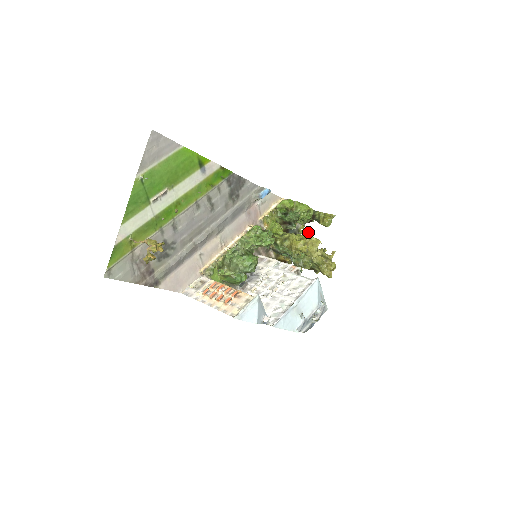
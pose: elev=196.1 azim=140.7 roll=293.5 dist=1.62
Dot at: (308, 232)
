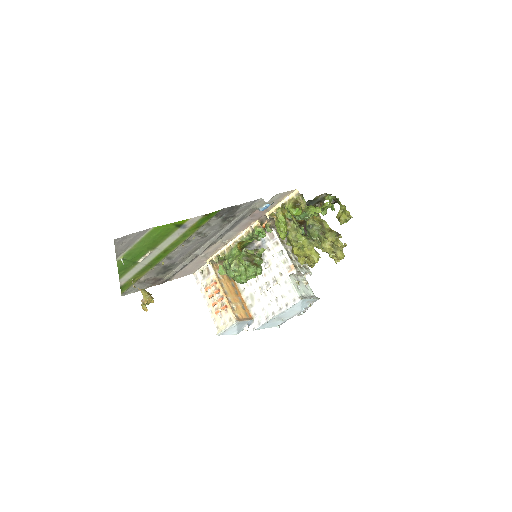
Dot at: (332, 206)
